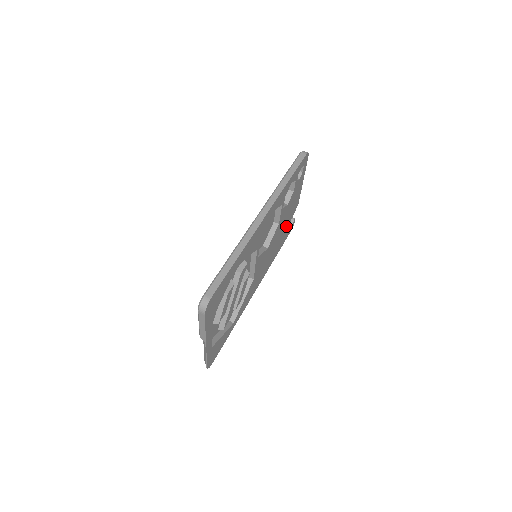
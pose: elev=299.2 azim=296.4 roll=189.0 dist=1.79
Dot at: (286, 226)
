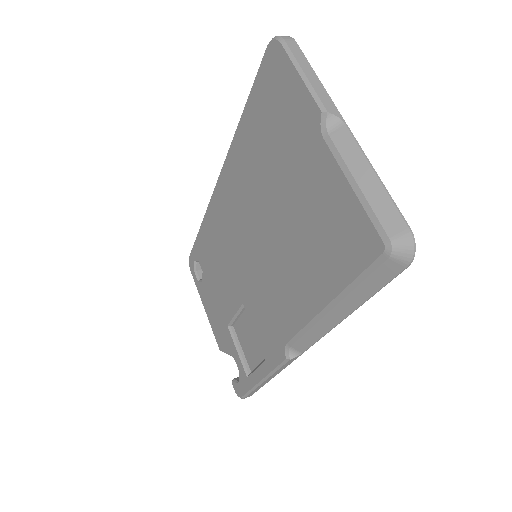
Dot at: occluded
